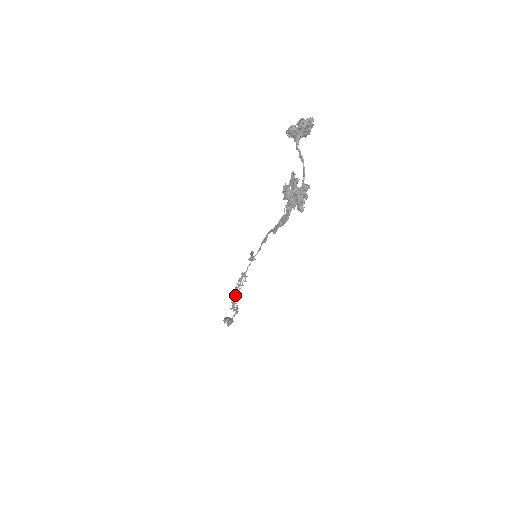
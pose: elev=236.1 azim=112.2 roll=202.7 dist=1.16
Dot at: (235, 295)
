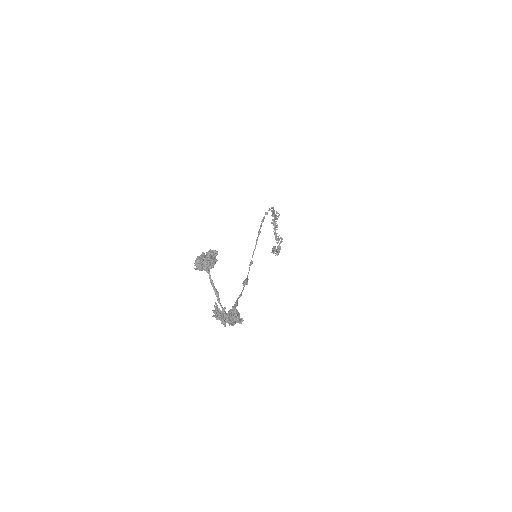
Dot at: (274, 227)
